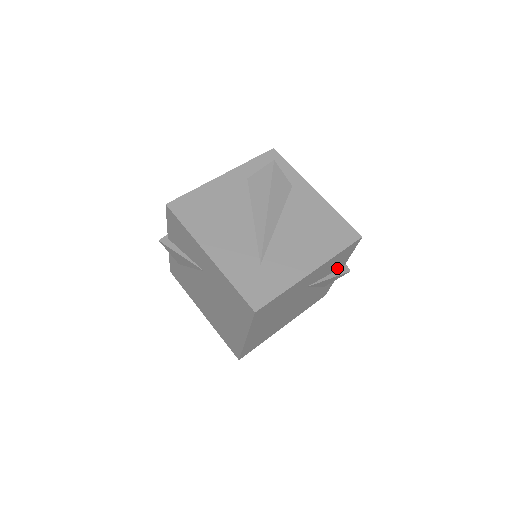
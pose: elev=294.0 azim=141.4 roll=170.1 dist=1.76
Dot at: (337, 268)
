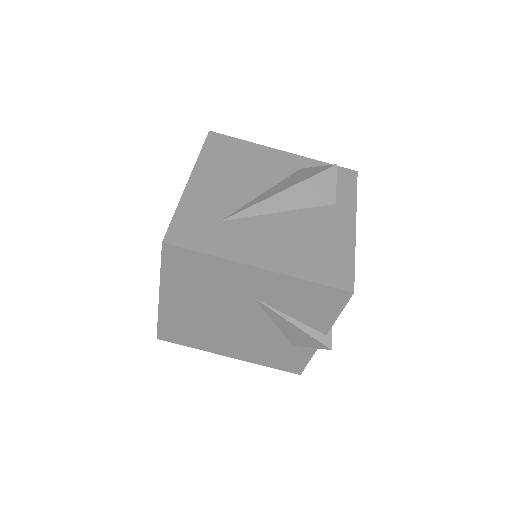
Dot at: (313, 323)
